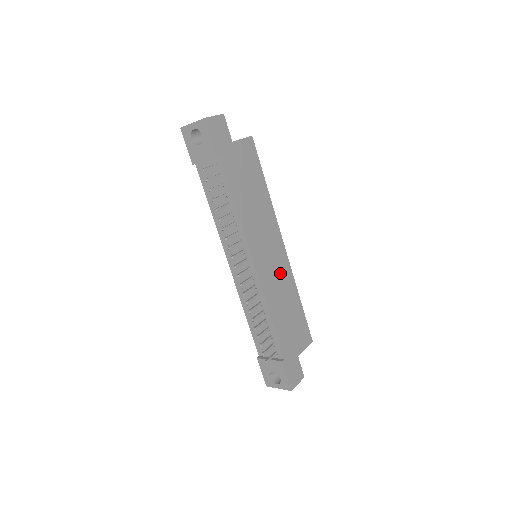
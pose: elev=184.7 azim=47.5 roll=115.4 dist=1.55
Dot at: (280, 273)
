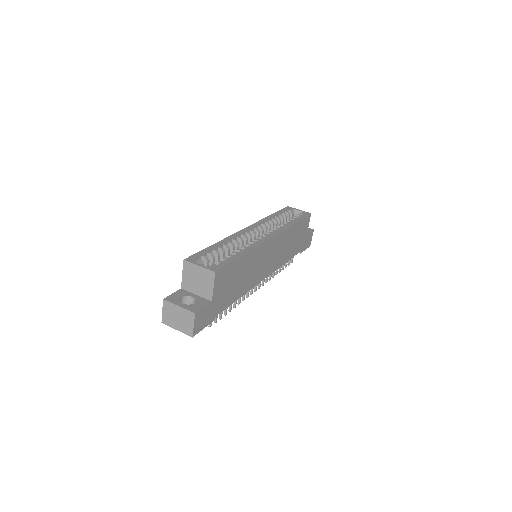
Dot at: (279, 246)
